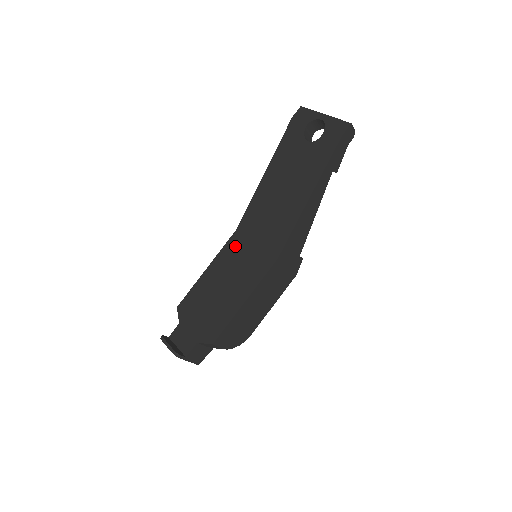
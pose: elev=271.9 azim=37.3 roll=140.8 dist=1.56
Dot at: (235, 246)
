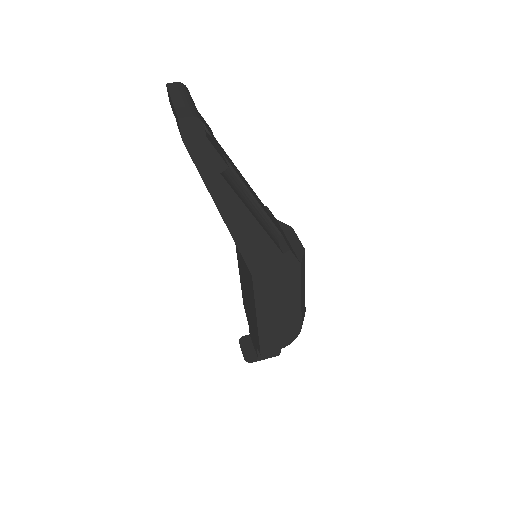
Dot at: (238, 250)
